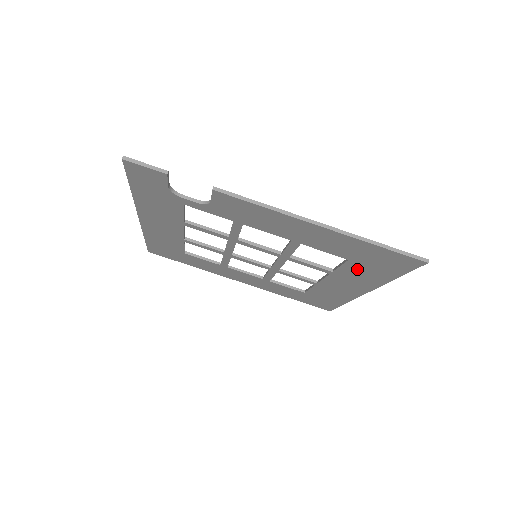
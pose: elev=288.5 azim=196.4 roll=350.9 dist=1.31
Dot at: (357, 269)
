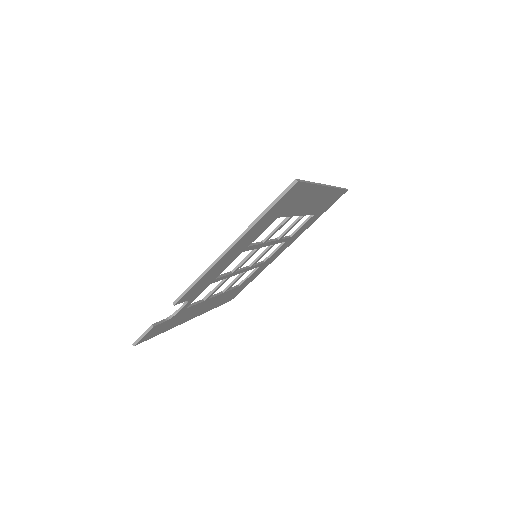
Dot at: (292, 208)
